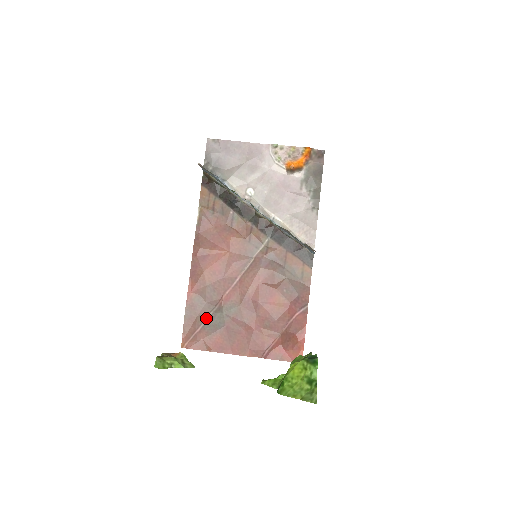
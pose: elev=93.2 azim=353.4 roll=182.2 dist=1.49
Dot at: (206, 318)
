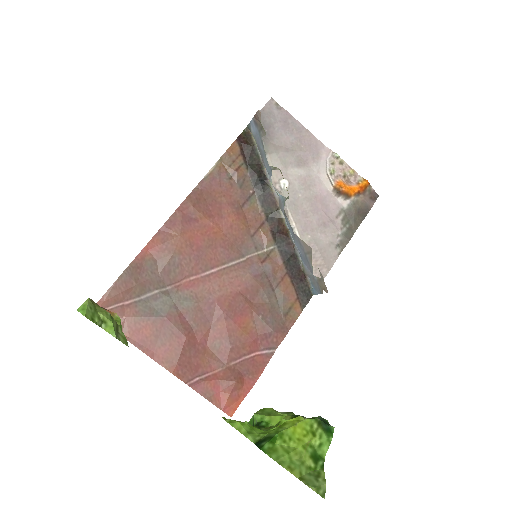
Dot at: (146, 293)
